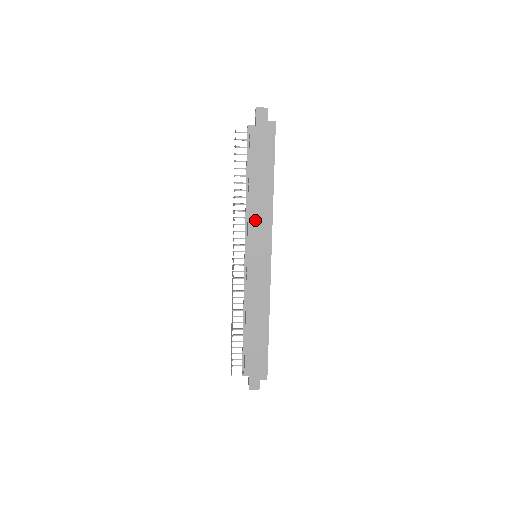
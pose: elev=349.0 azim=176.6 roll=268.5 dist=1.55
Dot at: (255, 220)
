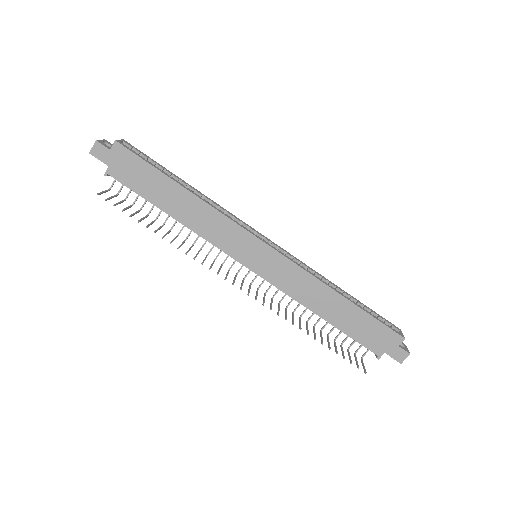
Dot at: (212, 234)
